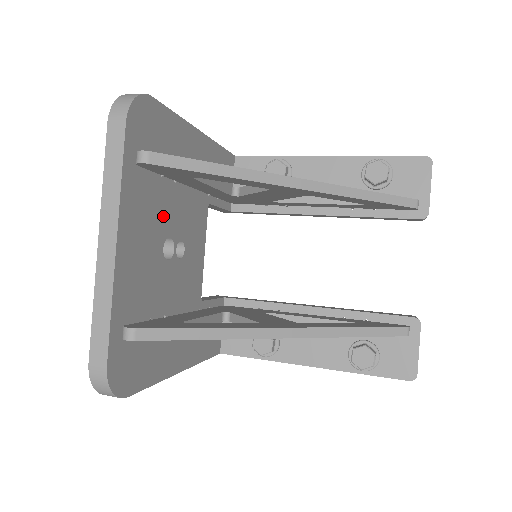
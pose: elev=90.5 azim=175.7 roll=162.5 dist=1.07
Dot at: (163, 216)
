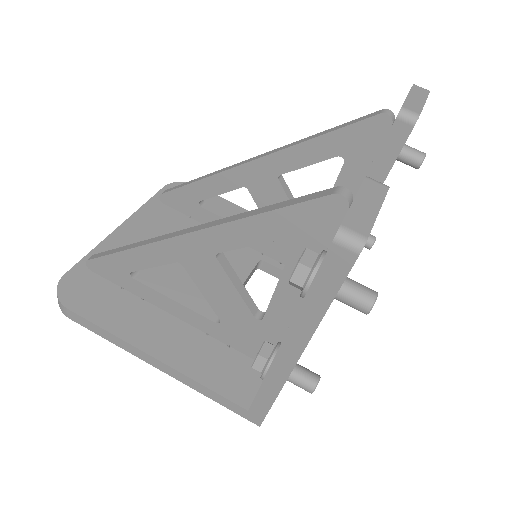
Dot at: occluded
